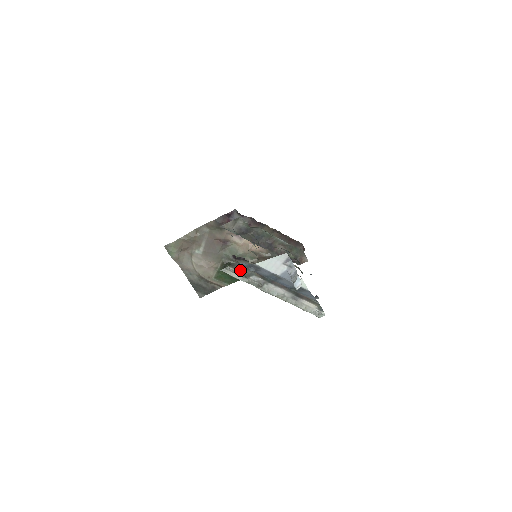
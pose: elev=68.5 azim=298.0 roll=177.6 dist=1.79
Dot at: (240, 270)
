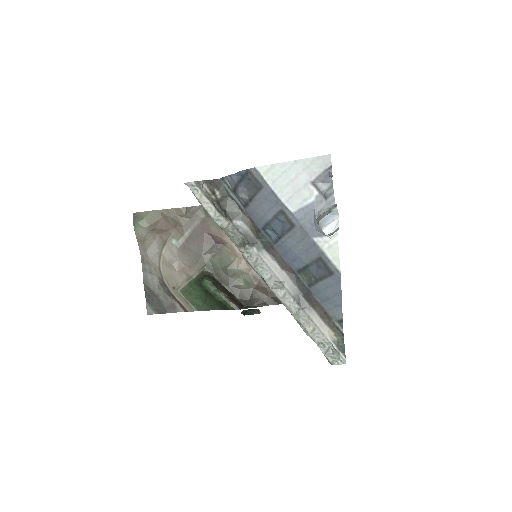
Dot at: (221, 198)
